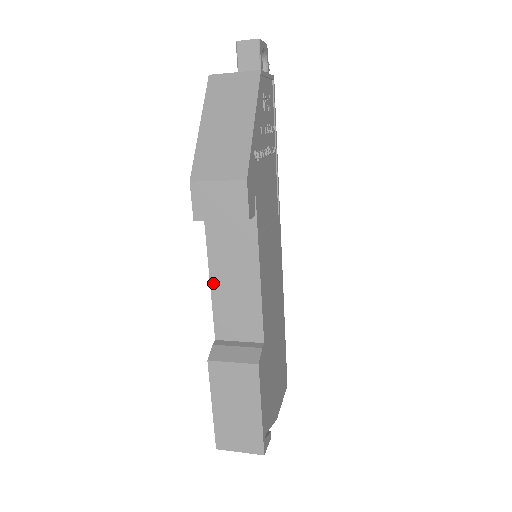
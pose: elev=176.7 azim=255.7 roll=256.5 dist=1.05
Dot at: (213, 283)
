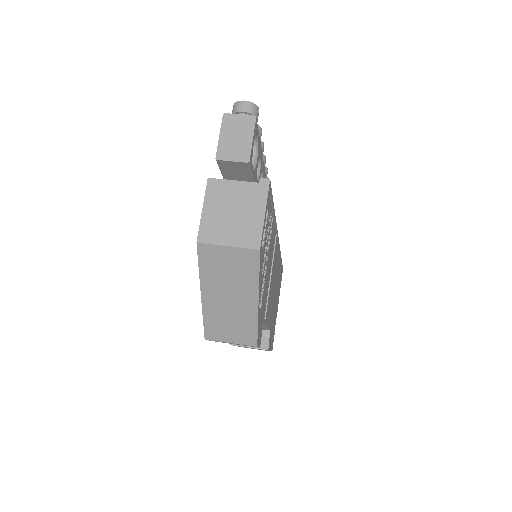
Dot at: occluded
